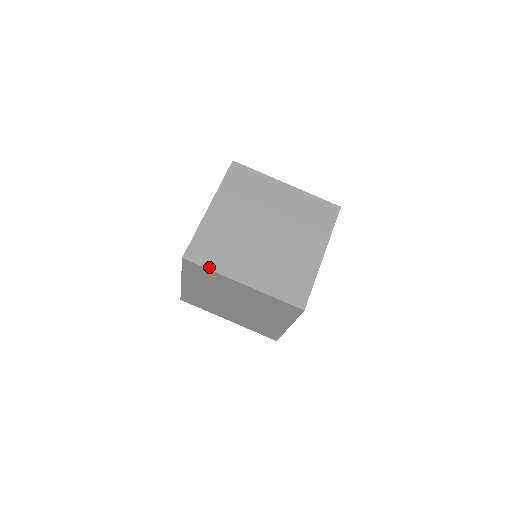
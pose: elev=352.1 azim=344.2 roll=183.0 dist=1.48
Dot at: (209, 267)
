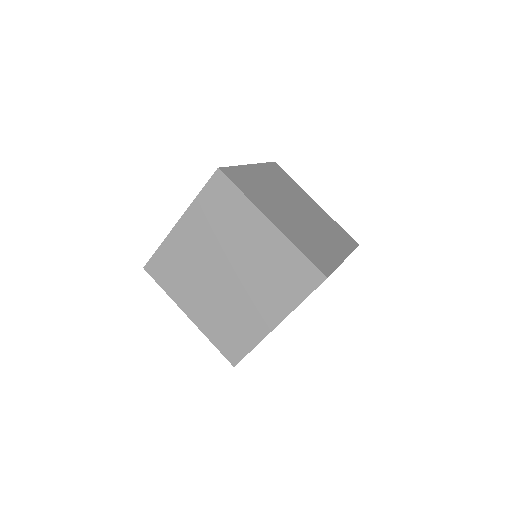
Dot at: (242, 190)
